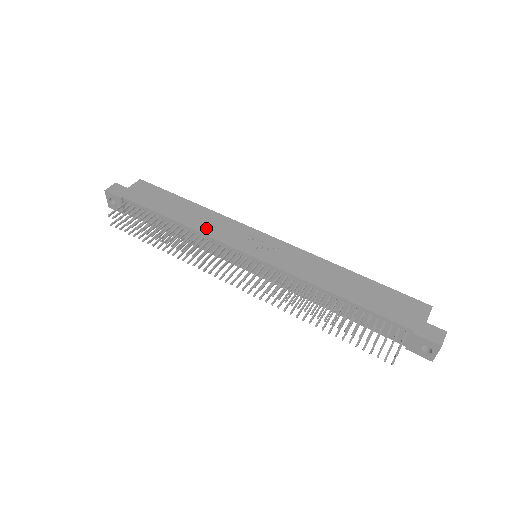
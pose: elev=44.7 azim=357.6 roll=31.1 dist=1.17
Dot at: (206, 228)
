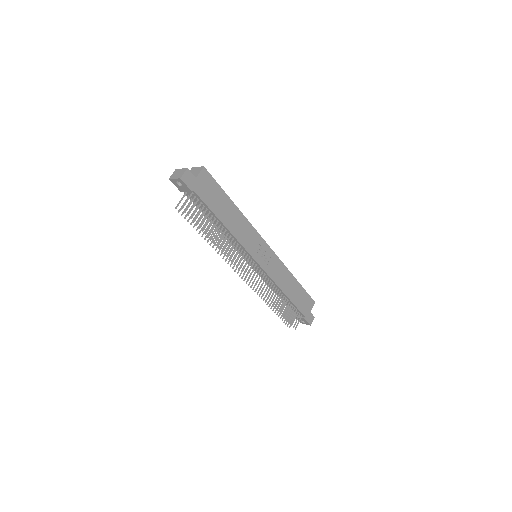
Dot at: (240, 236)
